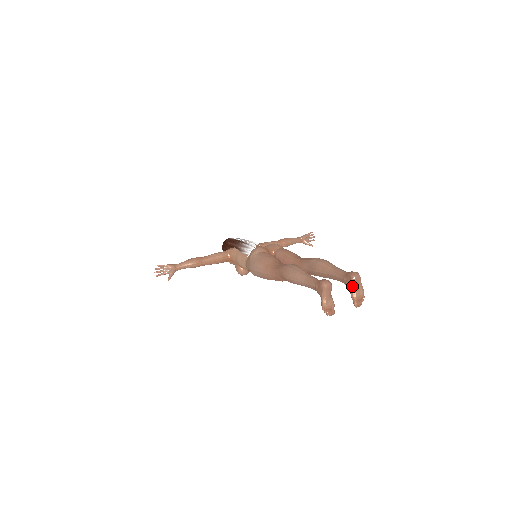
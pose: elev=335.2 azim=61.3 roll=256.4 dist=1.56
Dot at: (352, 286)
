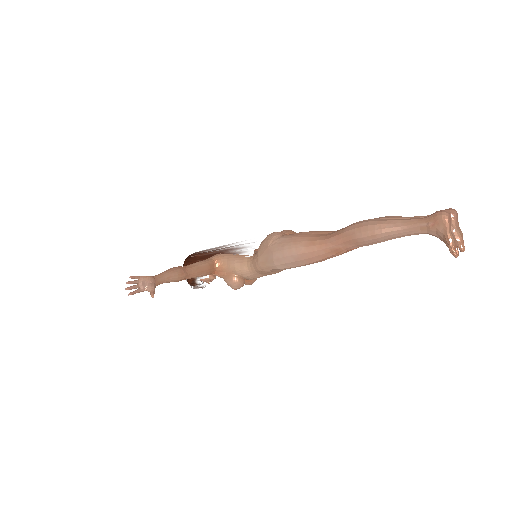
Dot at: (453, 225)
